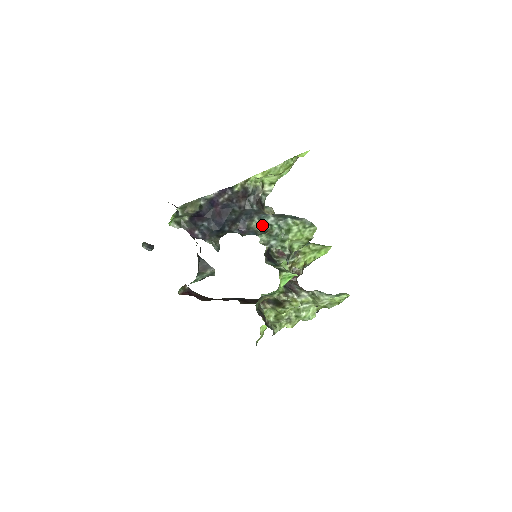
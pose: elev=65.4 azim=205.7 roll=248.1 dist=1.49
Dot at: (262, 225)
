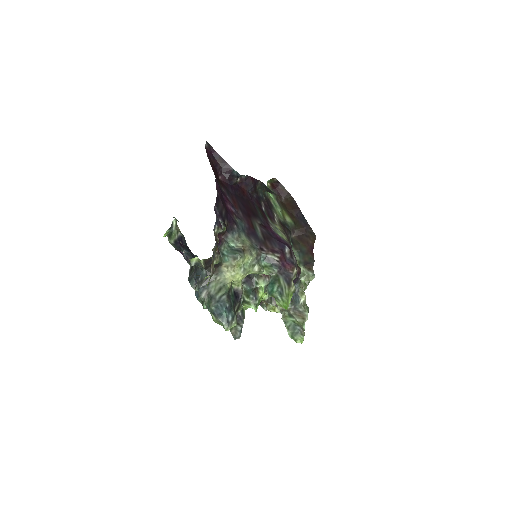
Dot at: occluded
